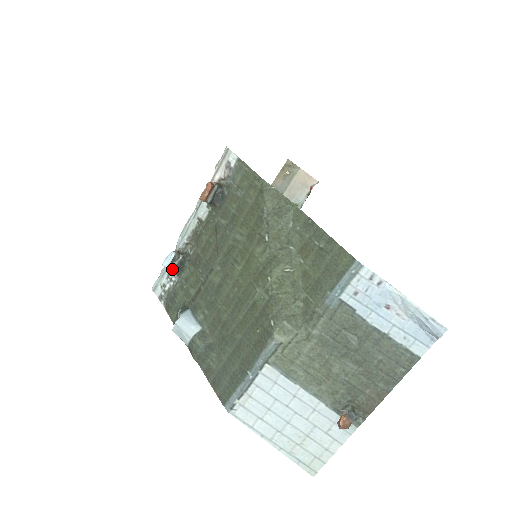
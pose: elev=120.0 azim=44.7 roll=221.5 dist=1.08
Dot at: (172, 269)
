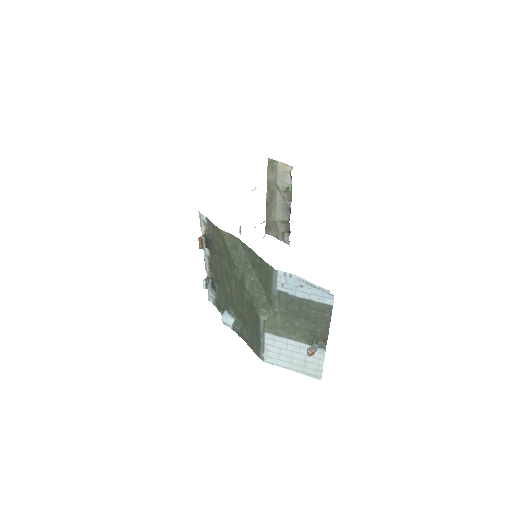
Dot at: (210, 287)
